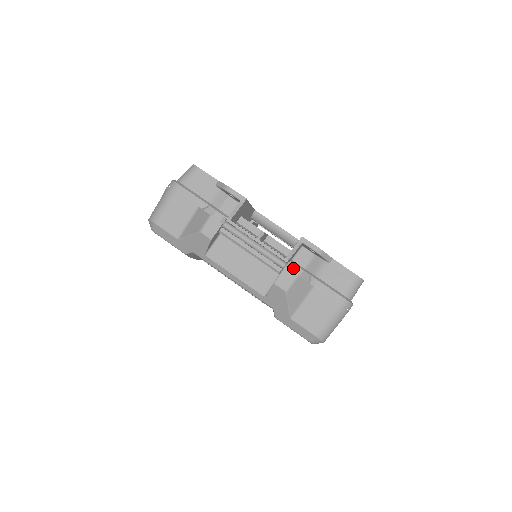
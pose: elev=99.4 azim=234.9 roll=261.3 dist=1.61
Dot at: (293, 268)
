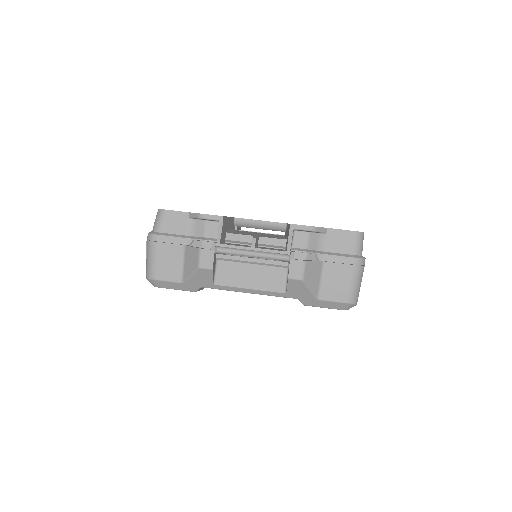
Dot at: (297, 255)
